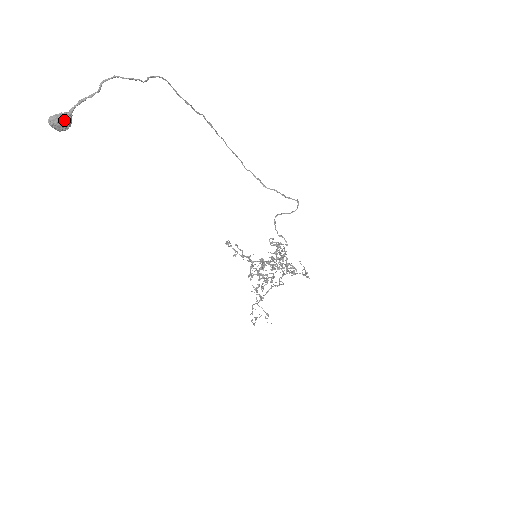
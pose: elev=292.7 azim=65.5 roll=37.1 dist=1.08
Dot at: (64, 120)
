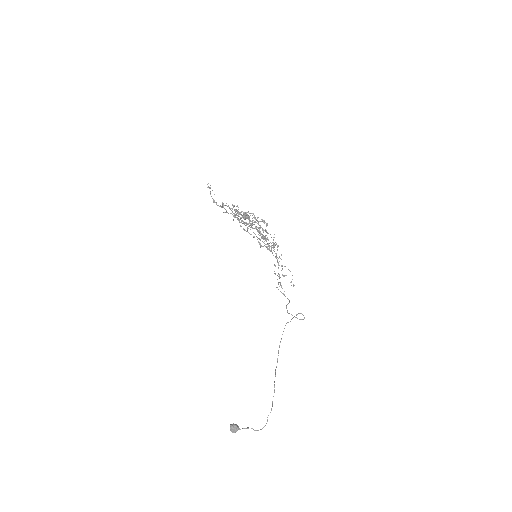
Dot at: (237, 429)
